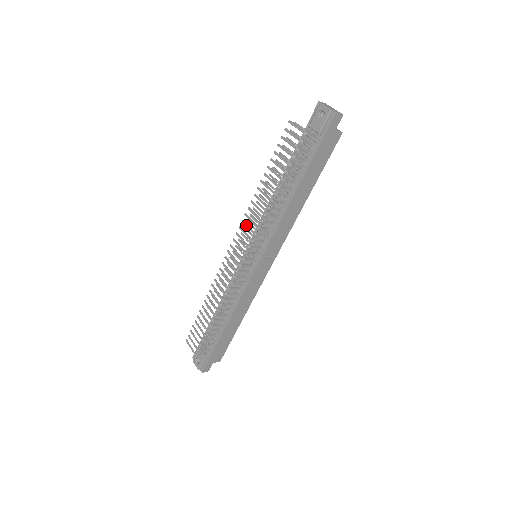
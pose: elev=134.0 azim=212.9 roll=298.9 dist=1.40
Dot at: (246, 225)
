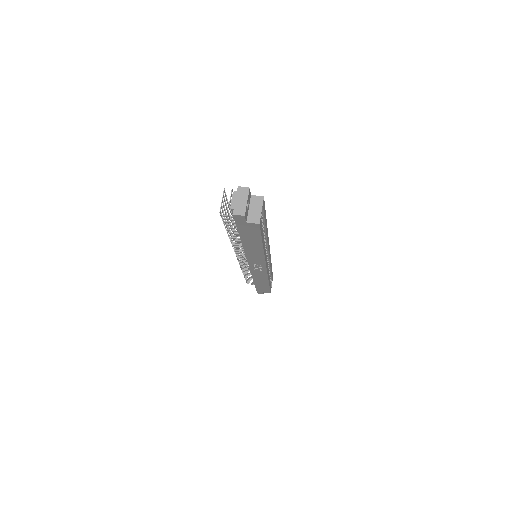
Dot at: occluded
